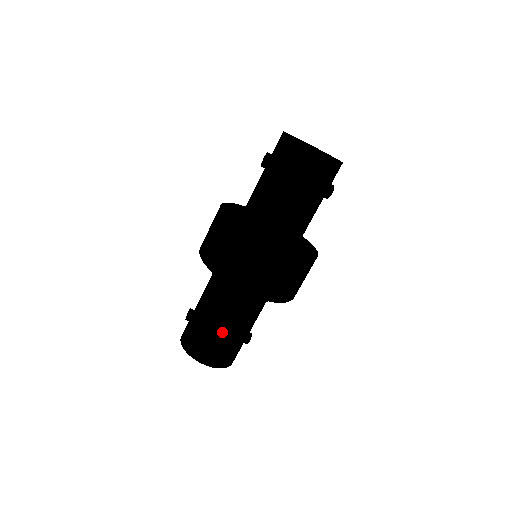
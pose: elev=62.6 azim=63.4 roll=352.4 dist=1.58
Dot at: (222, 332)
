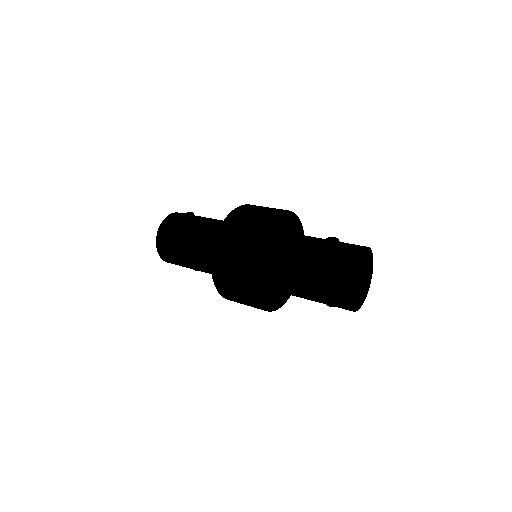
Dot at: (184, 254)
